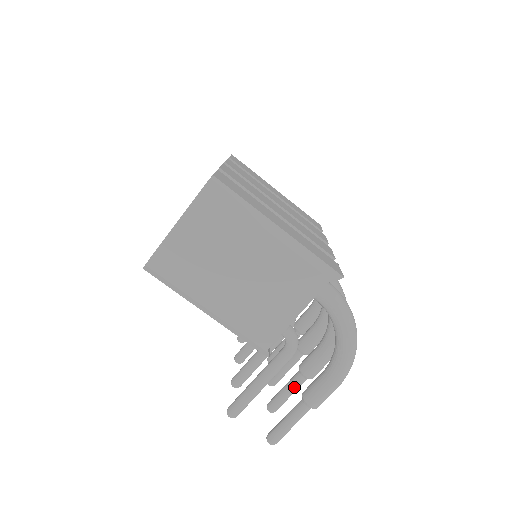
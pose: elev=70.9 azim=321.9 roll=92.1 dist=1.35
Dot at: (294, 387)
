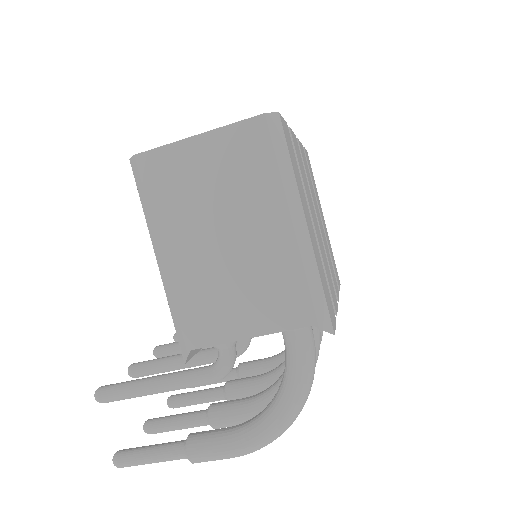
Dot at: (189, 423)
